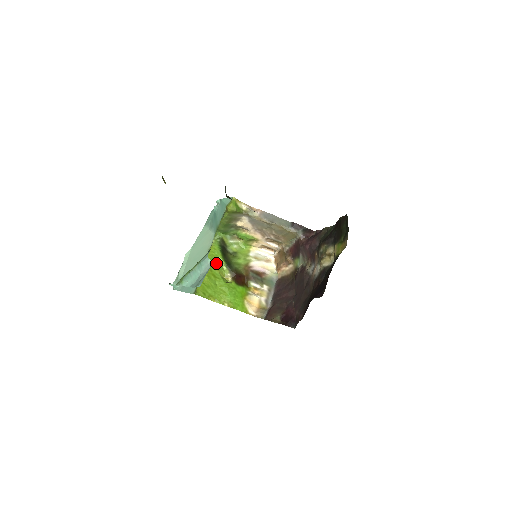
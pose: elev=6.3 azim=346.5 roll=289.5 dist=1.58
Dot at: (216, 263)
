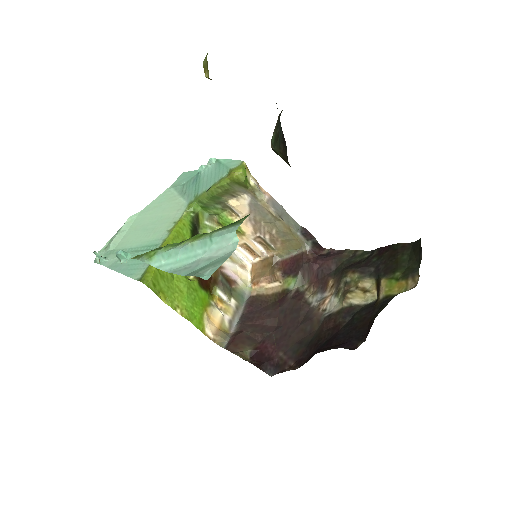
Dot at: occluded
